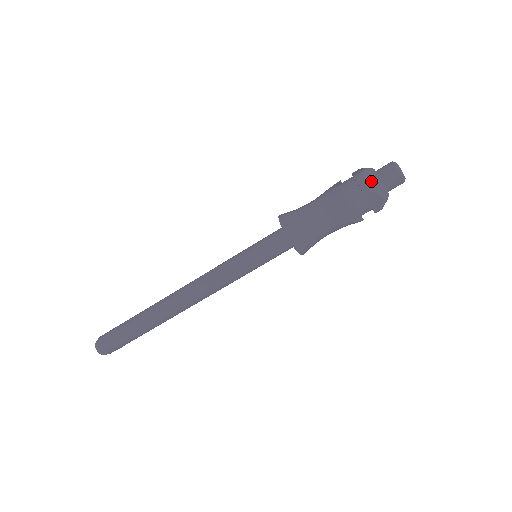
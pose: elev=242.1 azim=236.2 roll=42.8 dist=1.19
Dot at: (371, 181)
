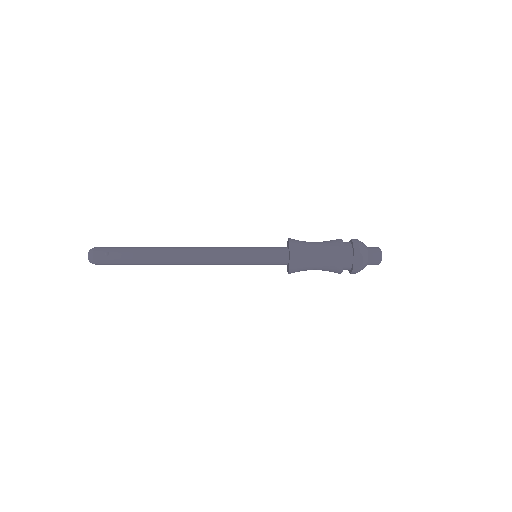
Dot at: occluded
